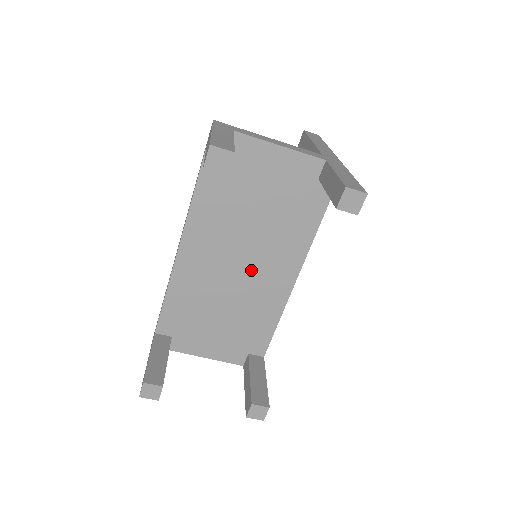
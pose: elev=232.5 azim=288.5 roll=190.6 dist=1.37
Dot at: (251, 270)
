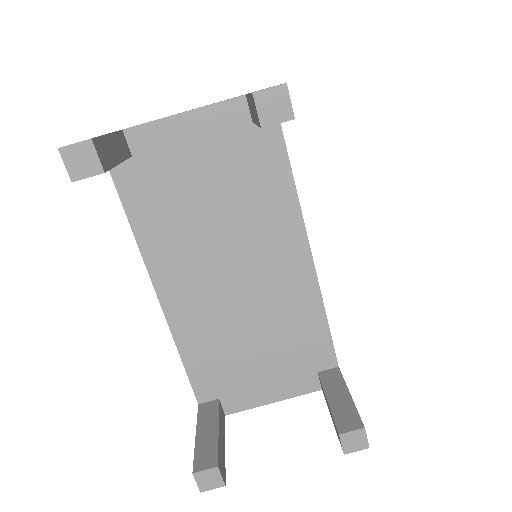
Dot at: (252, 274)
